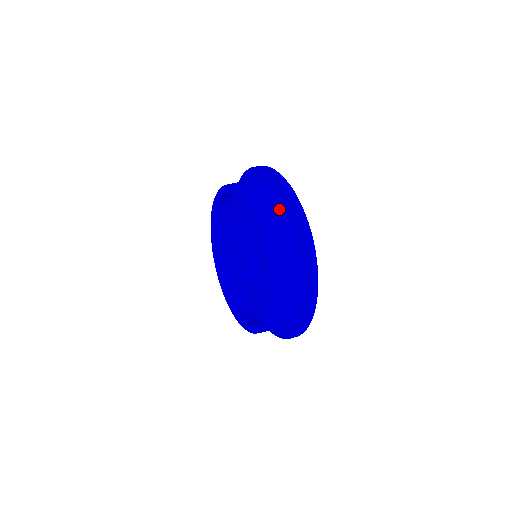
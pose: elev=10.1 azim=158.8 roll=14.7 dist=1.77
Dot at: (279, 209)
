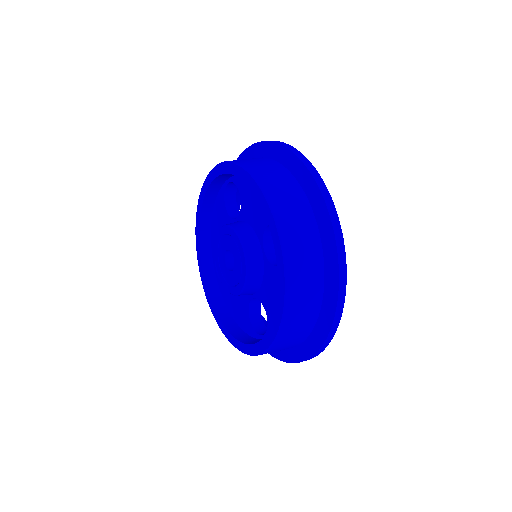
Dot at: (255, 158)
